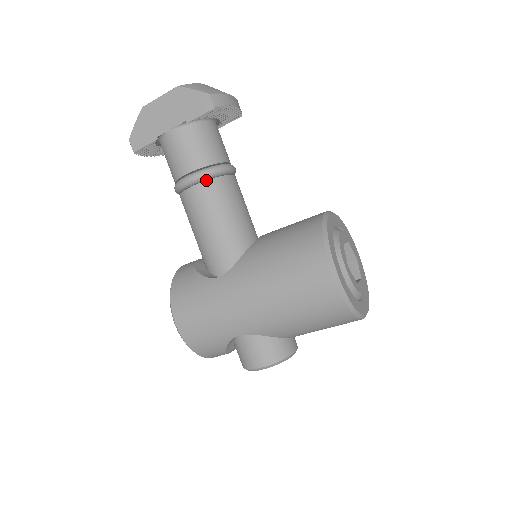
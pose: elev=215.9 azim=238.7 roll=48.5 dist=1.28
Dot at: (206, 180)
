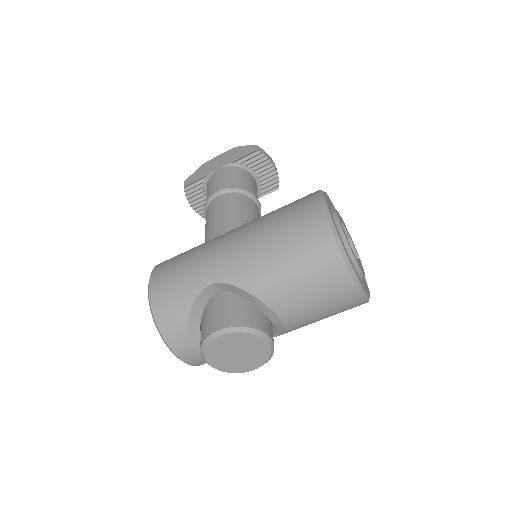
Dot at: occluded
